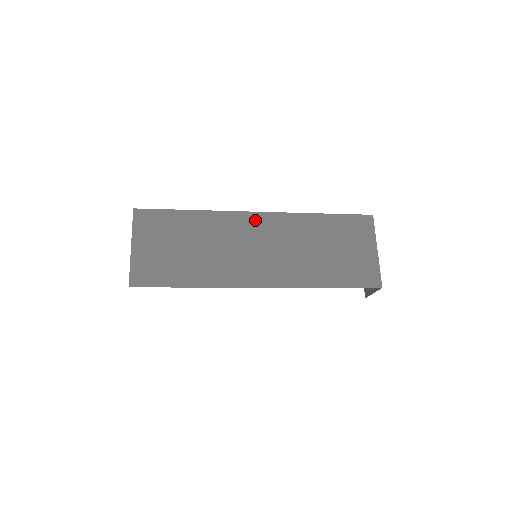
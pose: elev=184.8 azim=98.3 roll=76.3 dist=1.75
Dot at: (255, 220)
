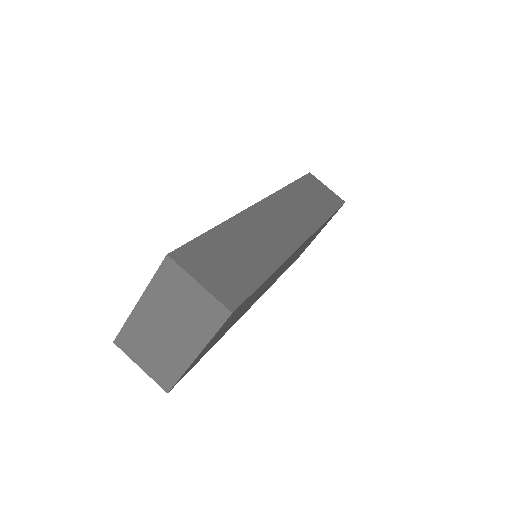
Dot at: occluded
